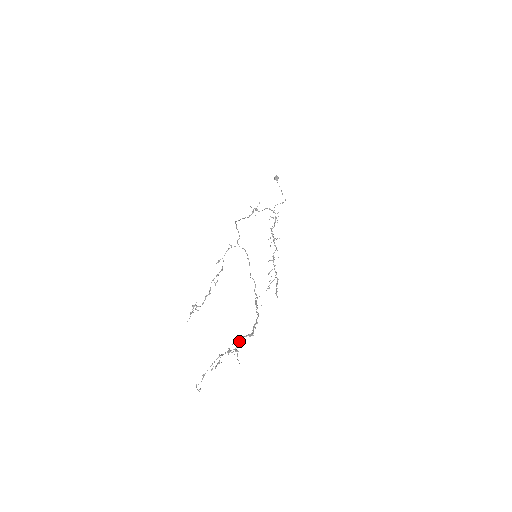
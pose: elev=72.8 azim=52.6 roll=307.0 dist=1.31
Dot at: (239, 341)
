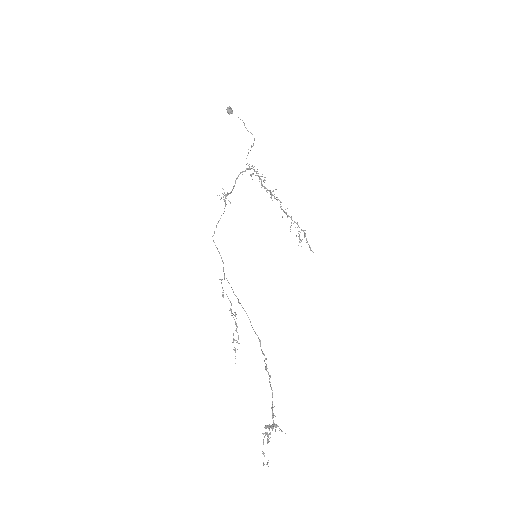
Dot at: occluded
